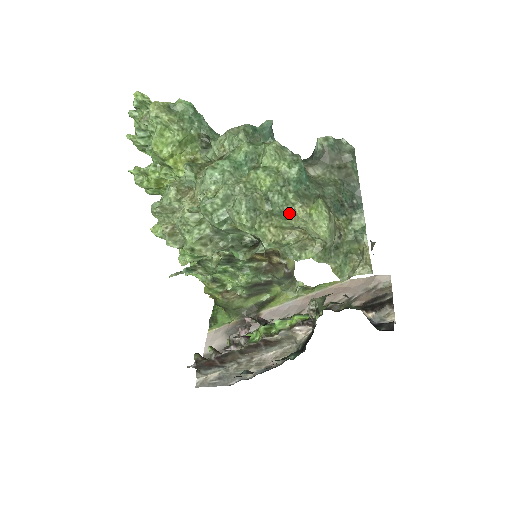
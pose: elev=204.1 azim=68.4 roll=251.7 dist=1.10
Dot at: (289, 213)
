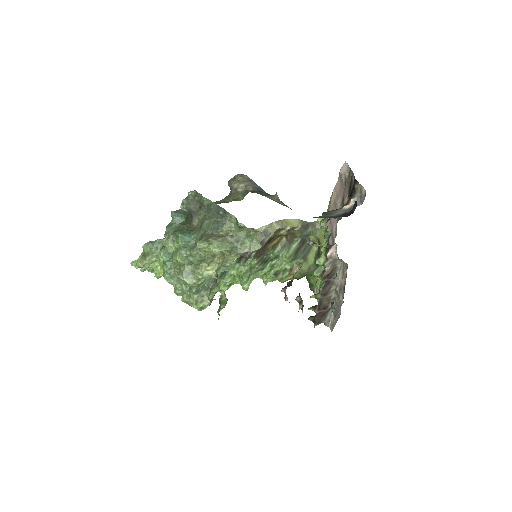
Dot at: (201, 258)
